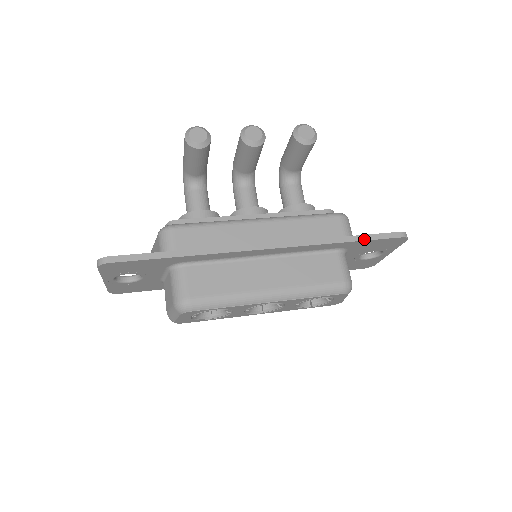
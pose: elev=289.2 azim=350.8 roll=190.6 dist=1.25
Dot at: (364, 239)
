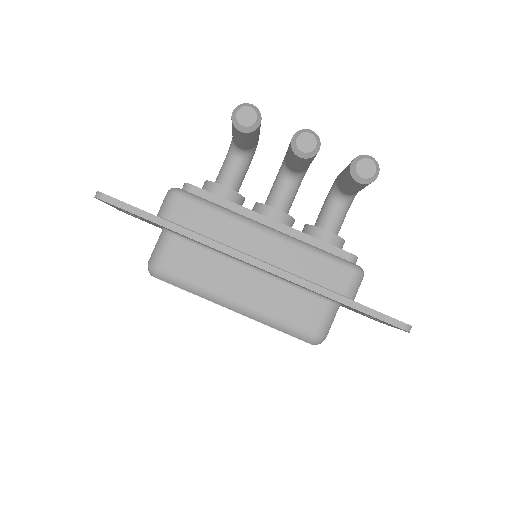
Dot at: (359, 309)
